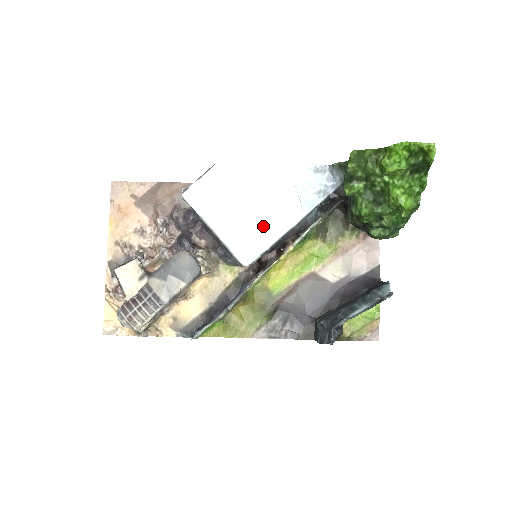
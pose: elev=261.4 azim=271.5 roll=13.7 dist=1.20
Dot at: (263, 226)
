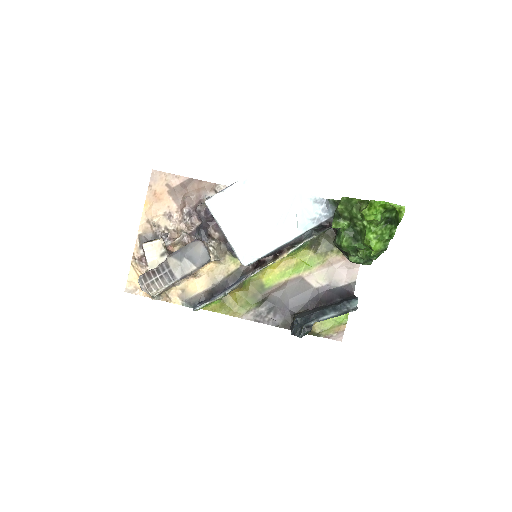
Dot at: (264, 237)
